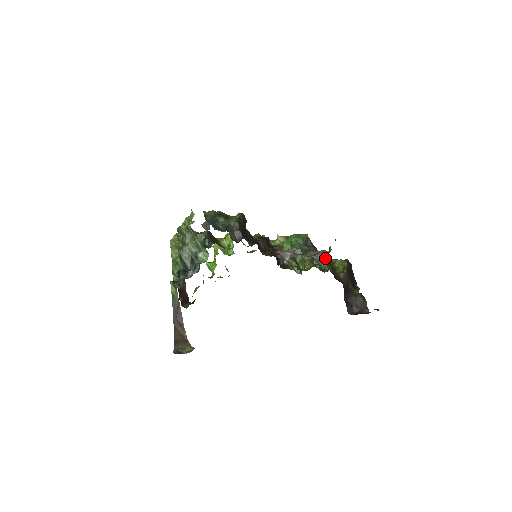
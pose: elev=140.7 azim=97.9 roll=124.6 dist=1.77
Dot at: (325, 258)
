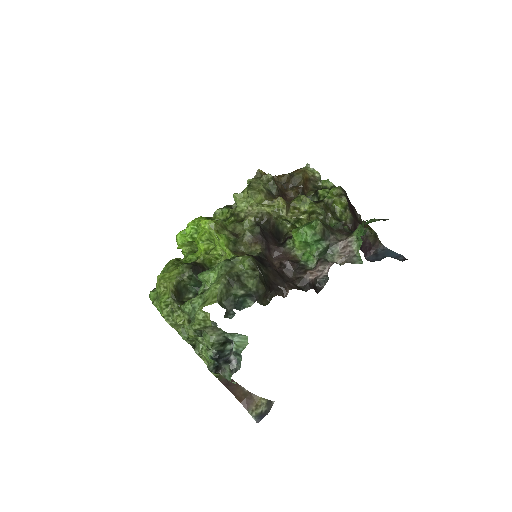
Dot at: (358, 253)
